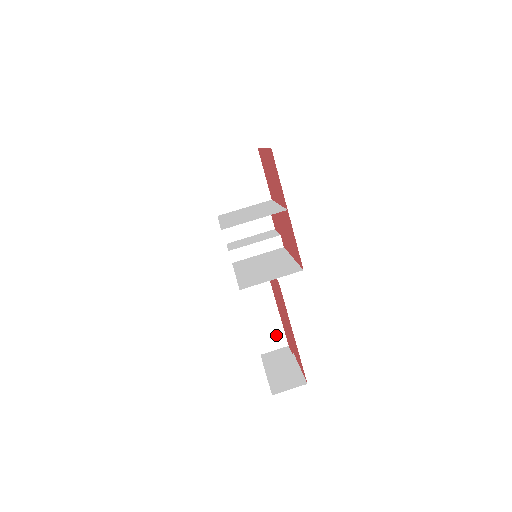
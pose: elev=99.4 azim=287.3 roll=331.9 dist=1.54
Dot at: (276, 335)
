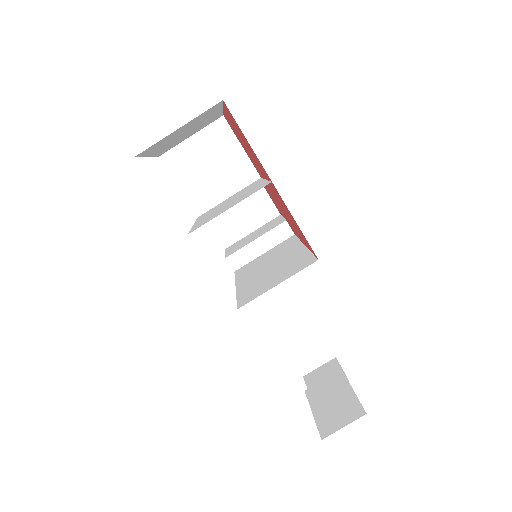
Dot at: (316, 348)
